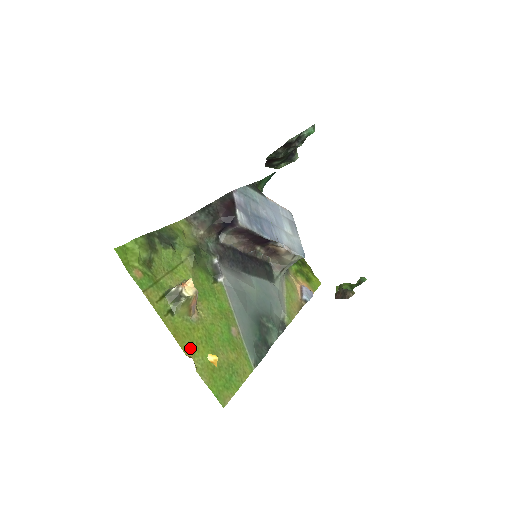
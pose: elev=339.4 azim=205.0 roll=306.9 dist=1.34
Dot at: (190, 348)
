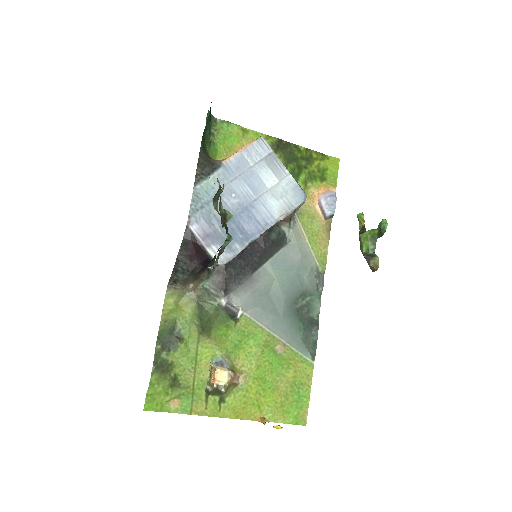
Dot at: (254, 411)
